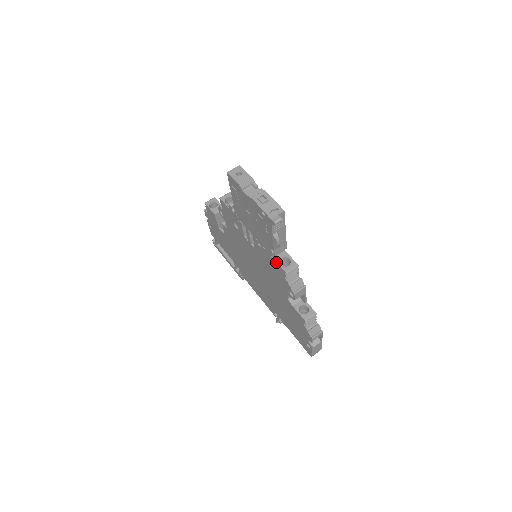
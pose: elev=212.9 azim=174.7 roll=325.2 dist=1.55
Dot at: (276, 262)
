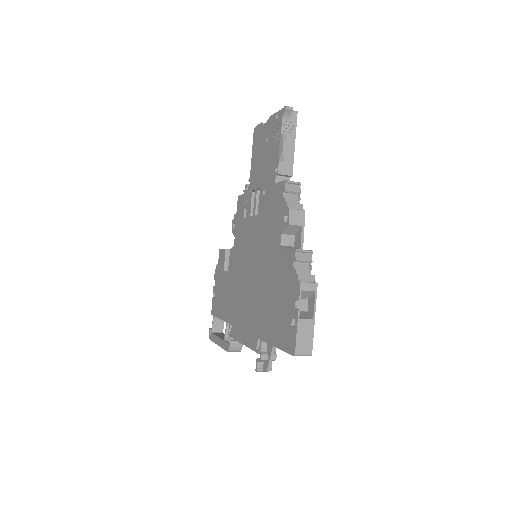
Dot at: (277, 183)
